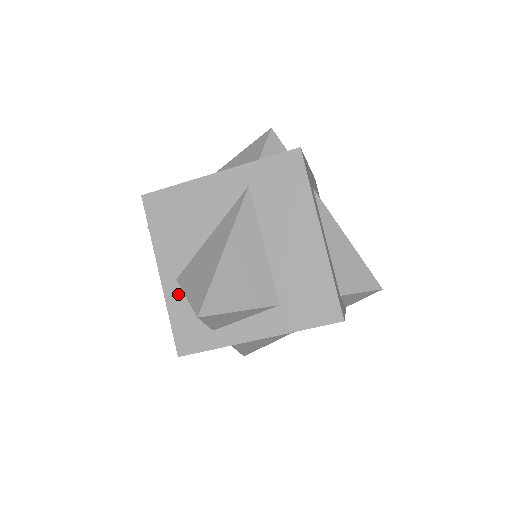
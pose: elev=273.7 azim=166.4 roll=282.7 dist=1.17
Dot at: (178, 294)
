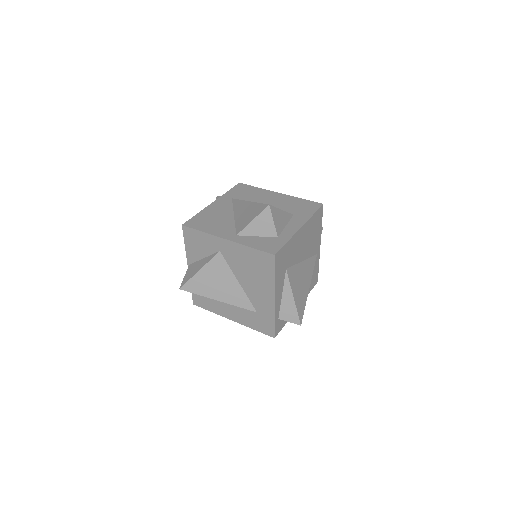
Dot at: (244, 238)
